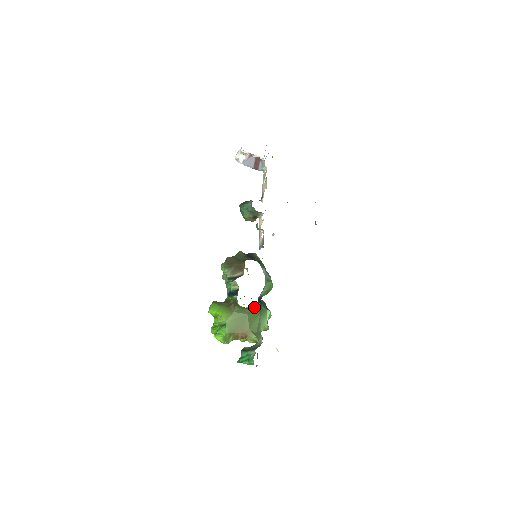
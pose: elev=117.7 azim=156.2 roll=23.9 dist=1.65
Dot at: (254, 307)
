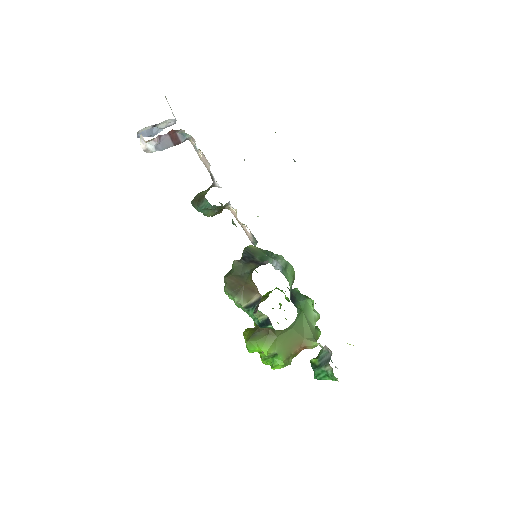
Dot at: occluded
